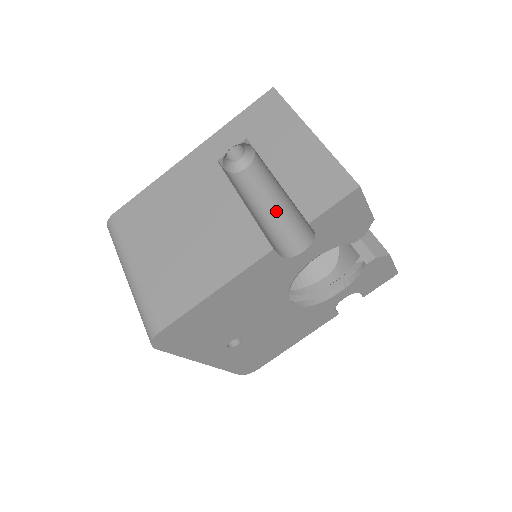
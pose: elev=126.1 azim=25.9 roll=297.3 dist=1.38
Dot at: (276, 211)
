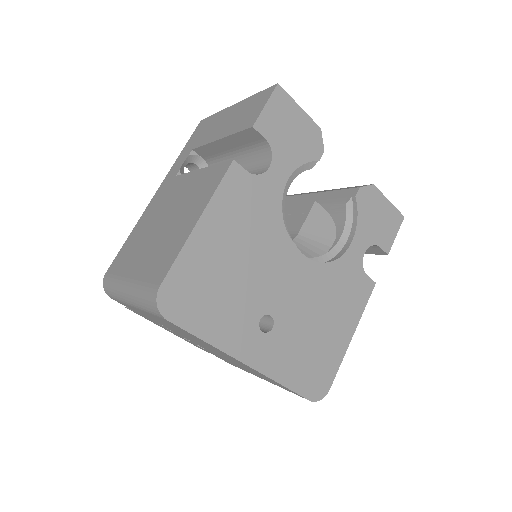
Dot at: occluded
